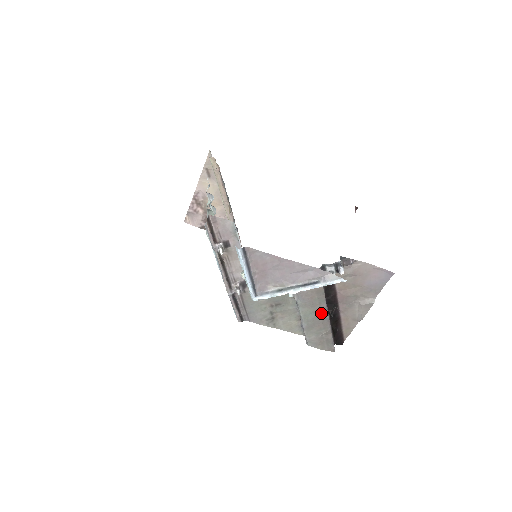
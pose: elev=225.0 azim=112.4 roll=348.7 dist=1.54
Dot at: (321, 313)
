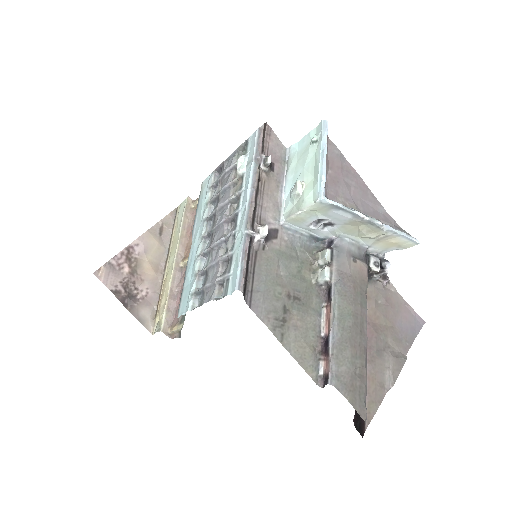
Dot at: (360, 324)
